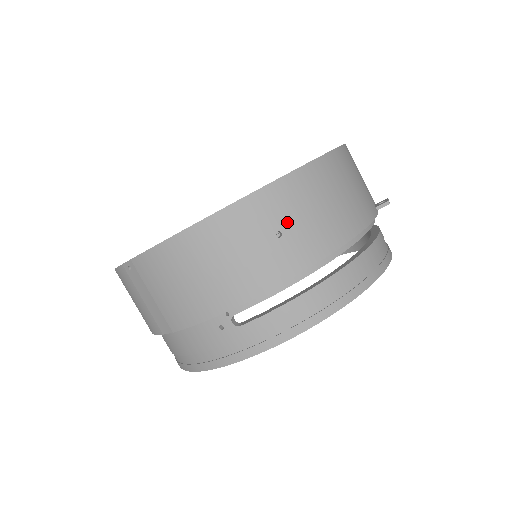
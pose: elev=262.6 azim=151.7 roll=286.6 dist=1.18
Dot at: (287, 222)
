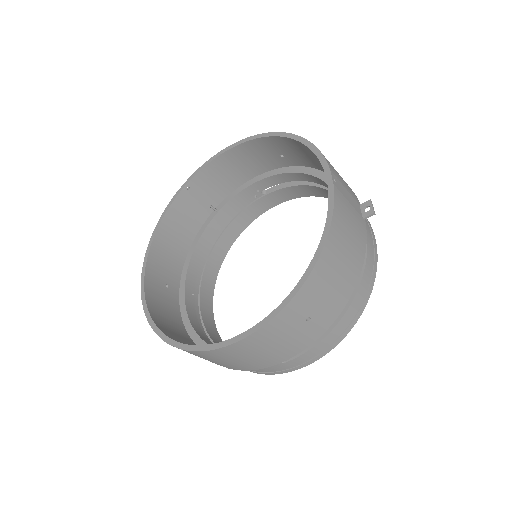
Dot at: (313, 309)
